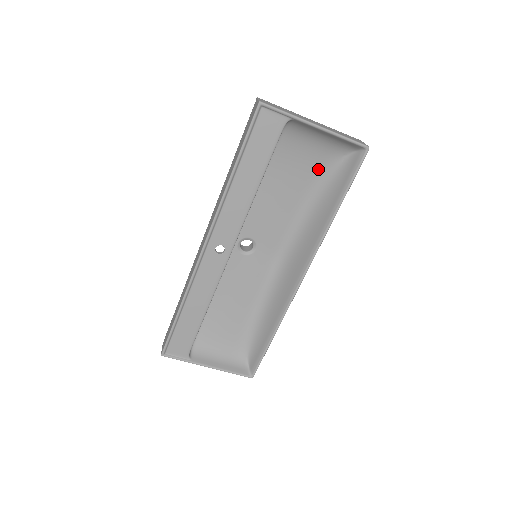
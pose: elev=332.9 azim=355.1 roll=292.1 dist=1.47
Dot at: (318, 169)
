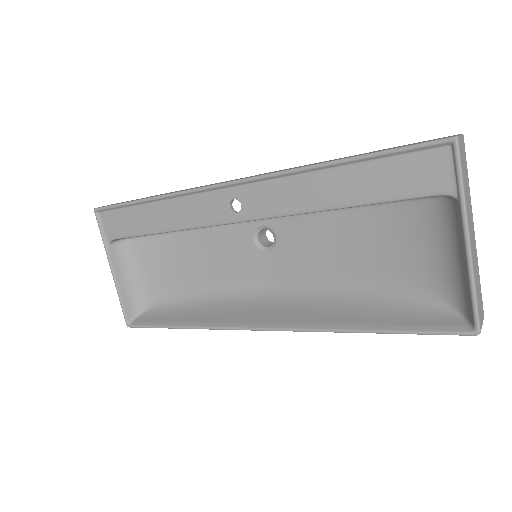
Dot at: (409, 276)
